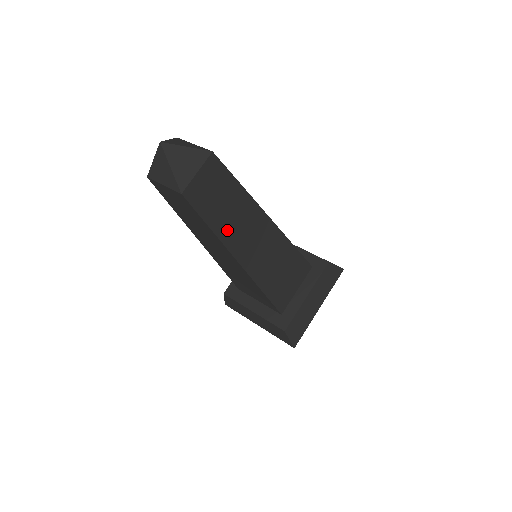
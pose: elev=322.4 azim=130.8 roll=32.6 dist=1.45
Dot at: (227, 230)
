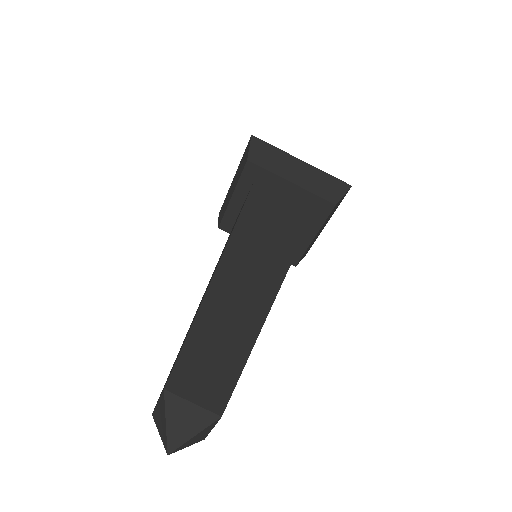
Dot at: occluded
